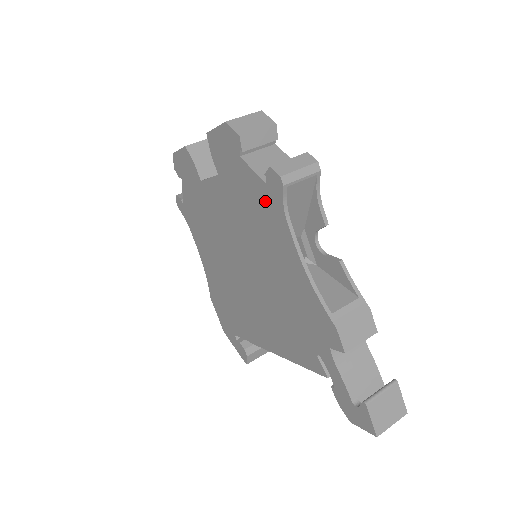
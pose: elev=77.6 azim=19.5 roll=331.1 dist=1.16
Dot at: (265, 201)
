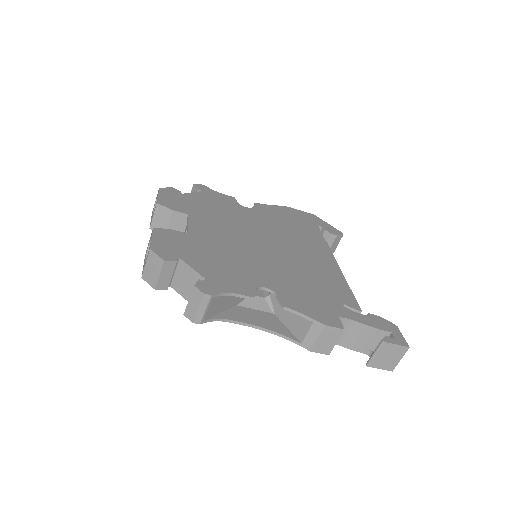
Dot at: occluded
